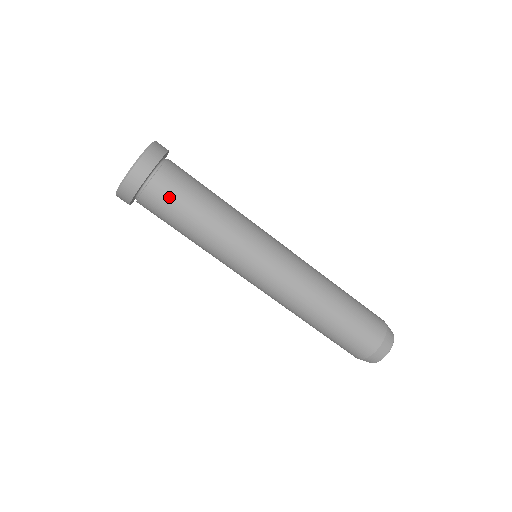
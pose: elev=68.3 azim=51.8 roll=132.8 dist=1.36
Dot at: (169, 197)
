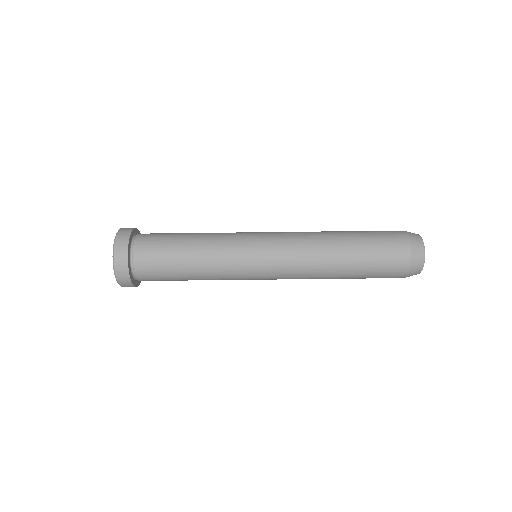
Dot at: (155, 242)
